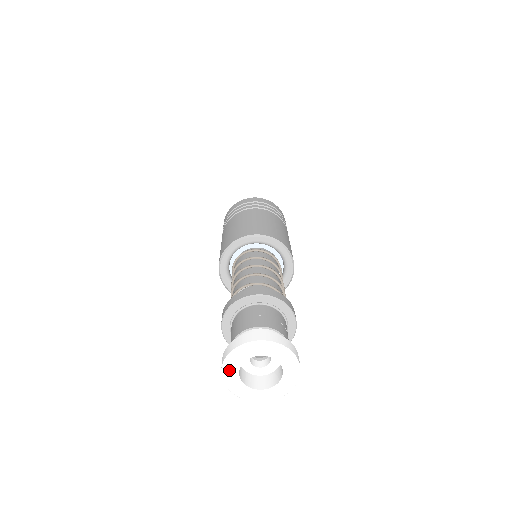
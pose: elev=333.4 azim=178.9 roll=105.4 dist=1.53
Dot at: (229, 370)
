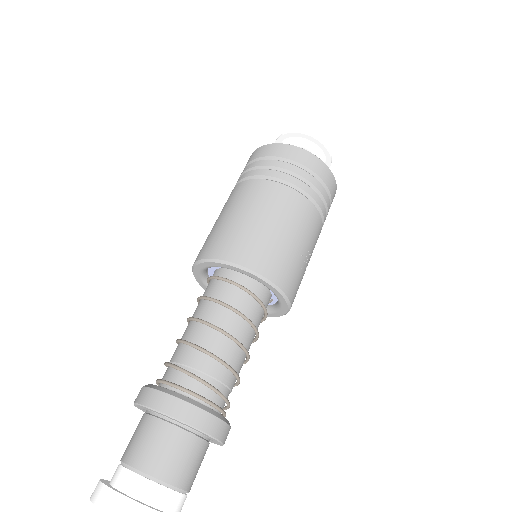
Dot at: occluded
